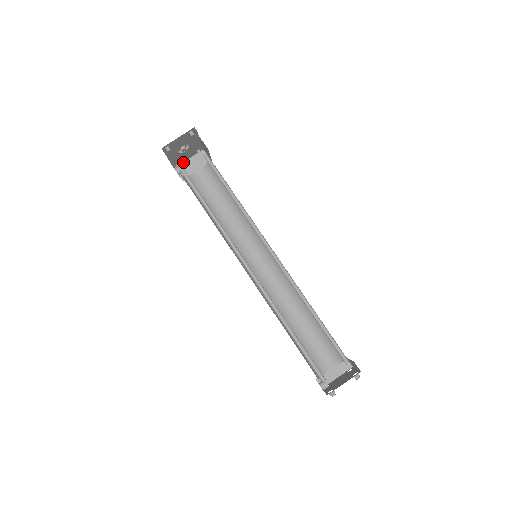
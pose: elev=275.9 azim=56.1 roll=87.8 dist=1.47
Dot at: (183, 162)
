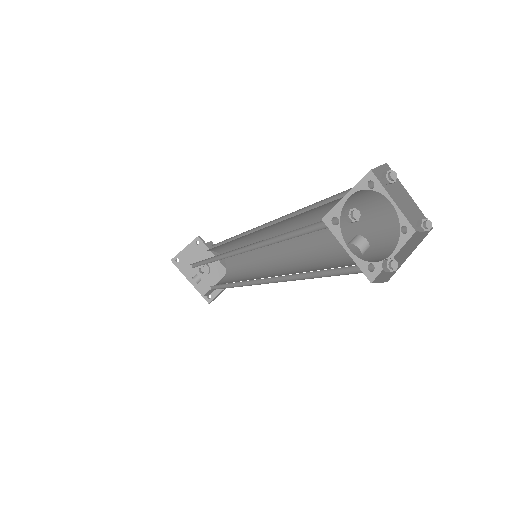
Dot at: (217, 296)
